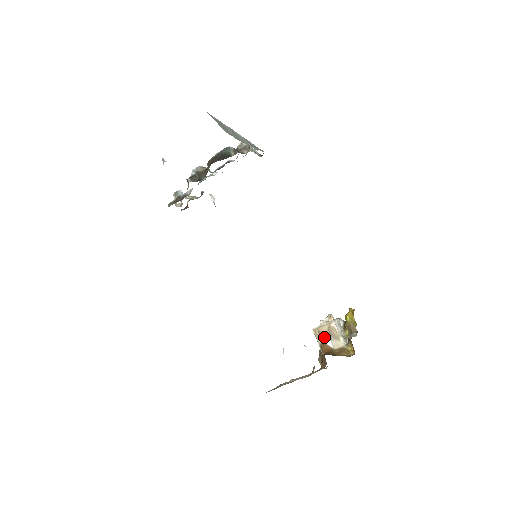
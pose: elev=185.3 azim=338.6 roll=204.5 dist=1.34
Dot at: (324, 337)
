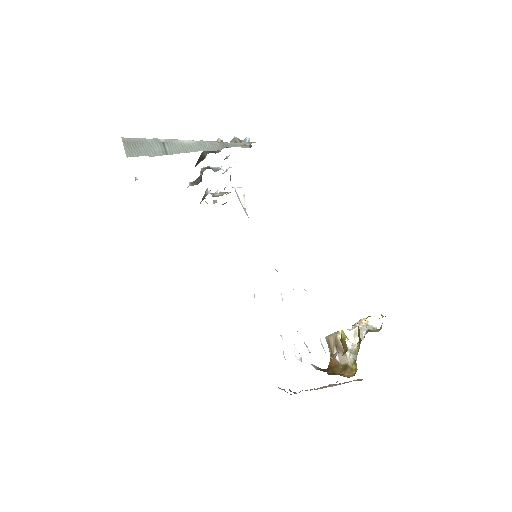
Dot at: (332, 348)
